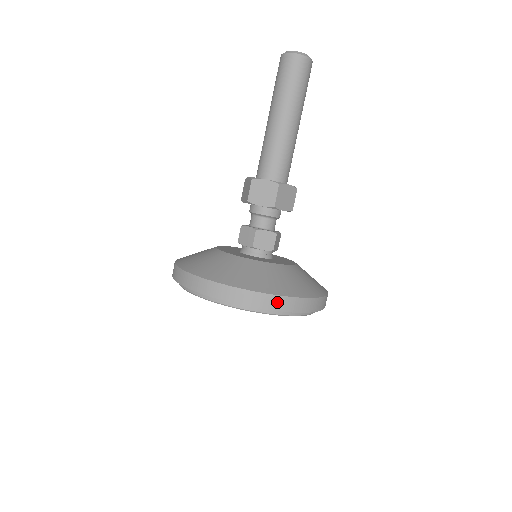
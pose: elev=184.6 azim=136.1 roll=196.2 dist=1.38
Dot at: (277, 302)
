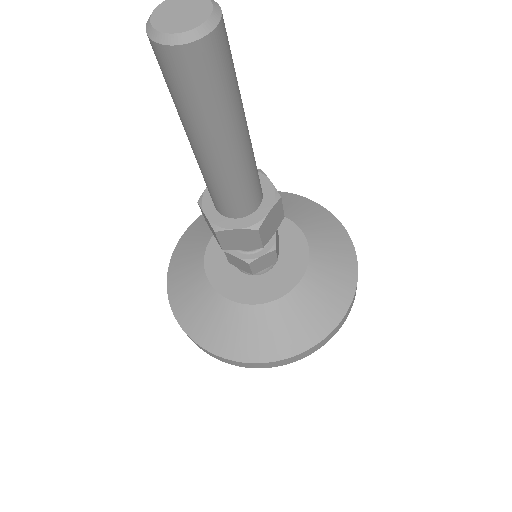
Dot at: (211, 354)
